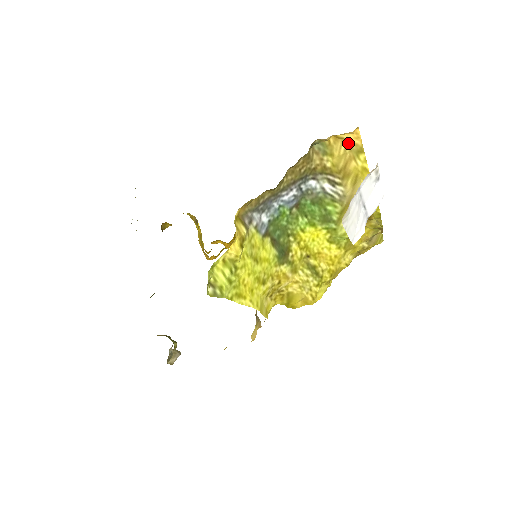
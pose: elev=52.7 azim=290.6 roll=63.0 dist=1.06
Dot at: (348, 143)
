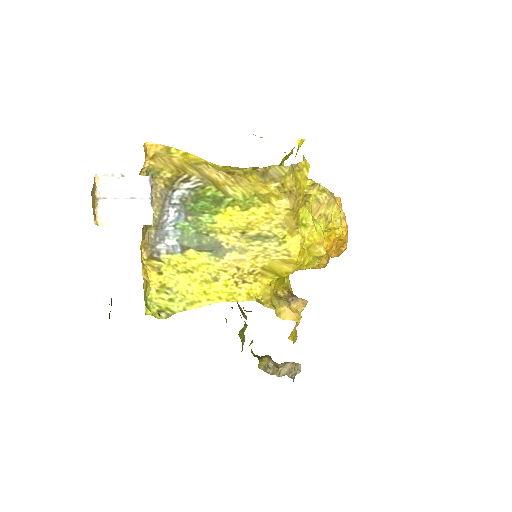
Dot at: (158, 154)
